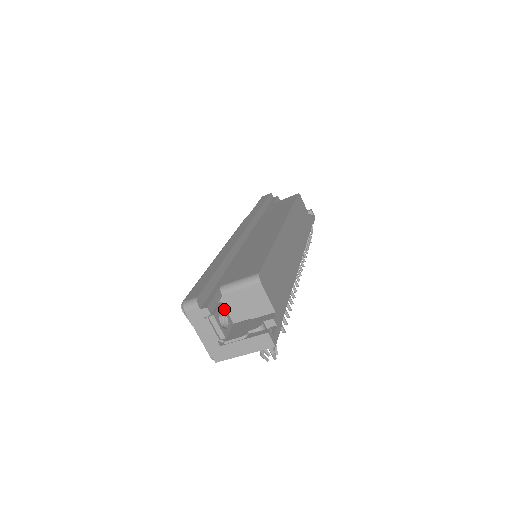
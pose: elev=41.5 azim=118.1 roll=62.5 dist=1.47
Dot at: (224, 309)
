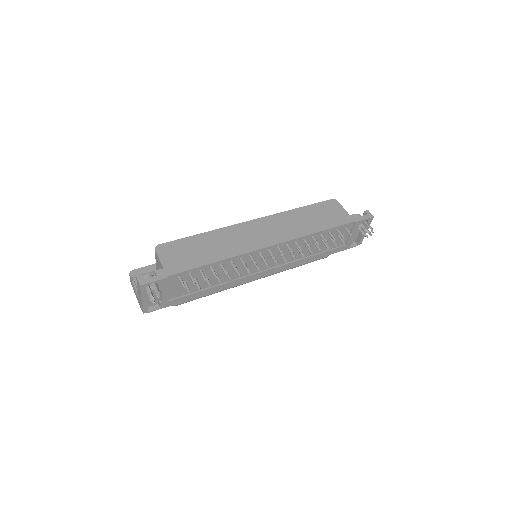
Dot at: occluded
